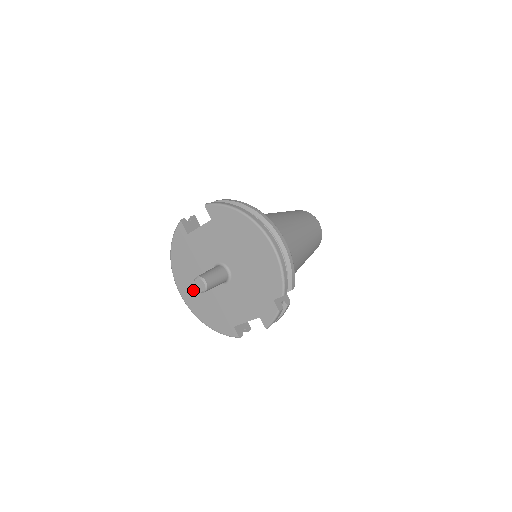
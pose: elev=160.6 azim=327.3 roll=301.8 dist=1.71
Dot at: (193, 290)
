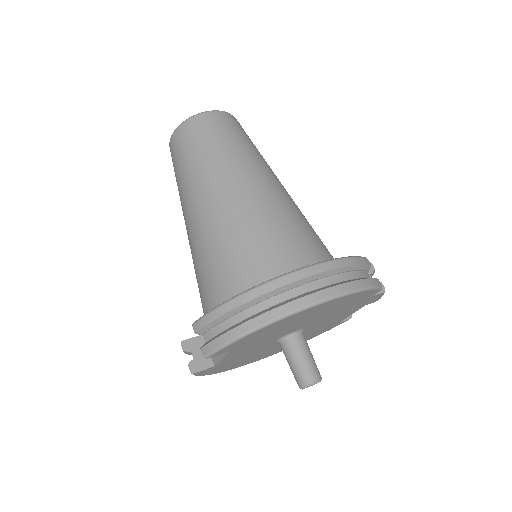
Dot at: (269, 353)
